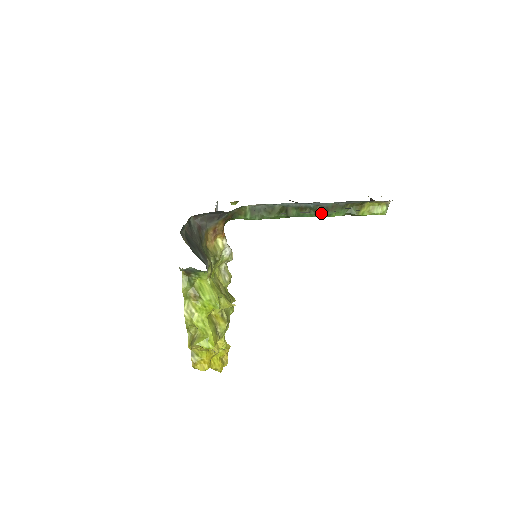
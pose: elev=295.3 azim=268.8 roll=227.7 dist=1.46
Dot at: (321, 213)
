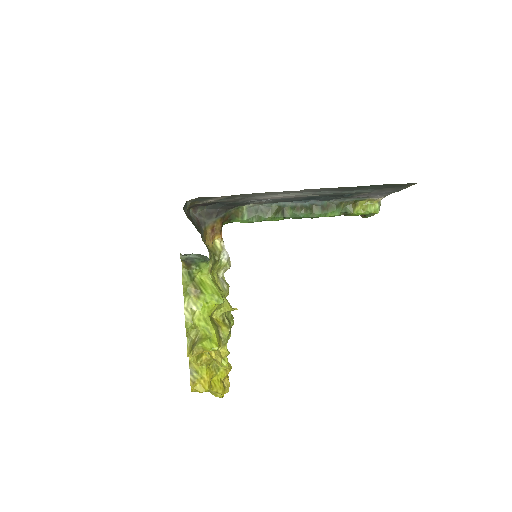
Dot at: (317, 212)
